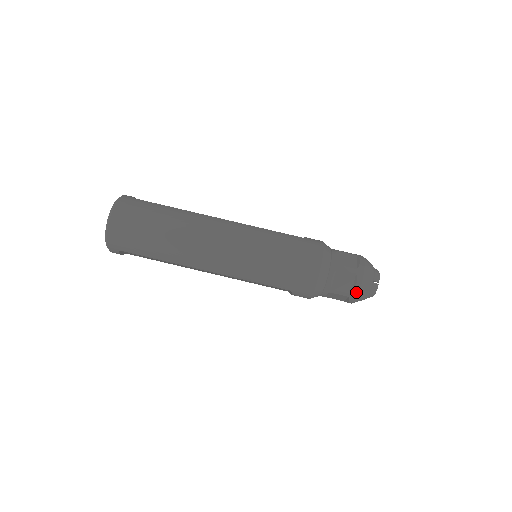
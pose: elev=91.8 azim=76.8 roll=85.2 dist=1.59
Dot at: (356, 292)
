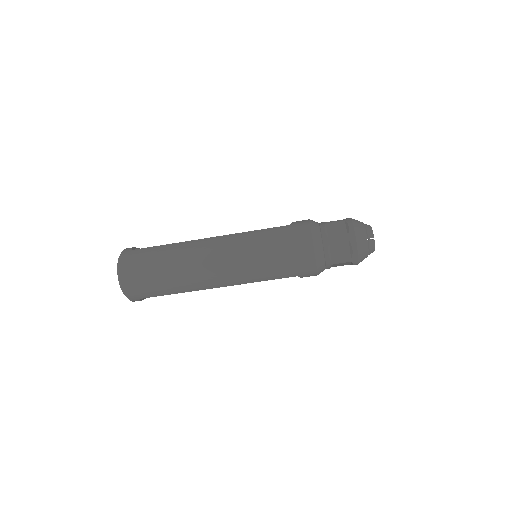
Dot at: (355, 256)
